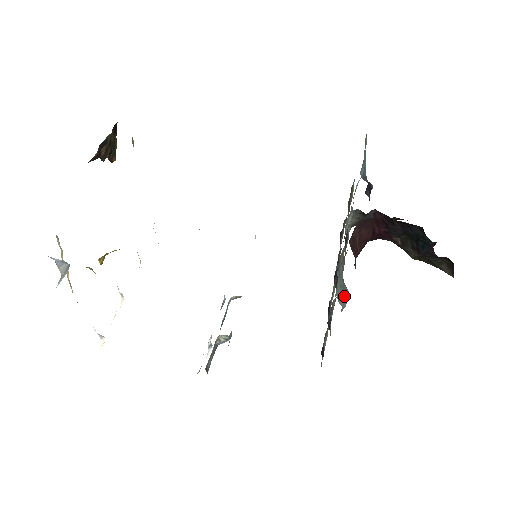
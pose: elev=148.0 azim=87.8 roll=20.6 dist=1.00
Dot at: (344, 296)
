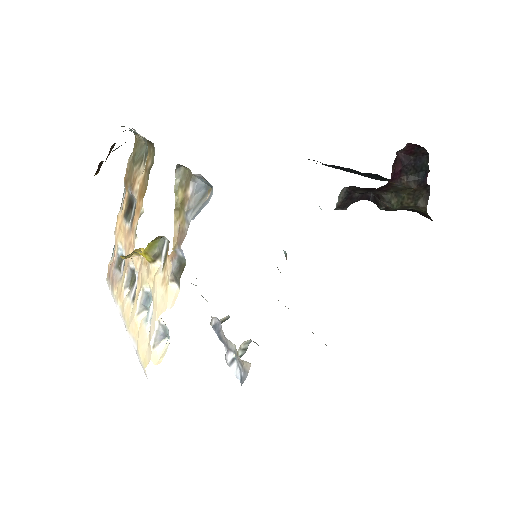
Dot at: occluded
